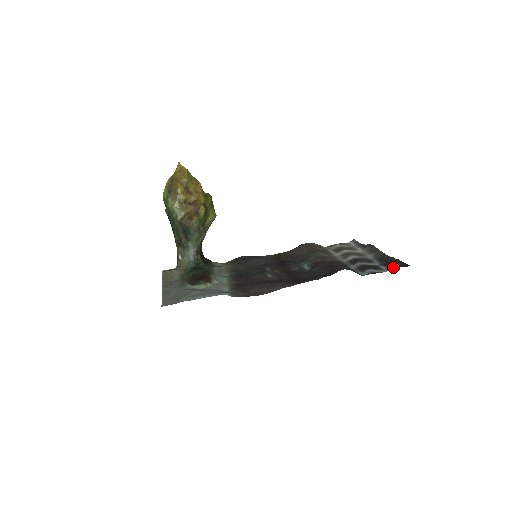
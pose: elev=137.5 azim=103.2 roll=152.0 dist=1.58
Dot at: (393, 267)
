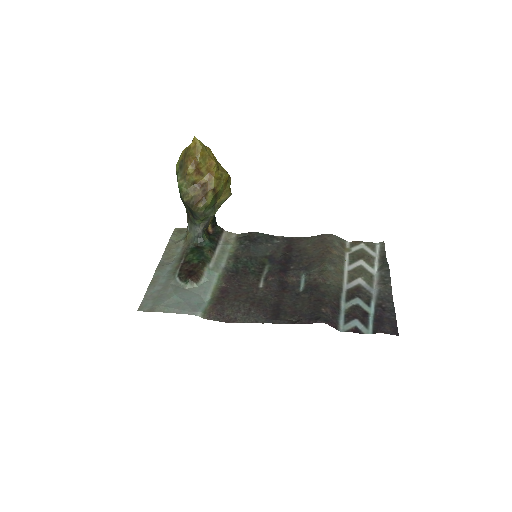
Dot at: (378, 332)
